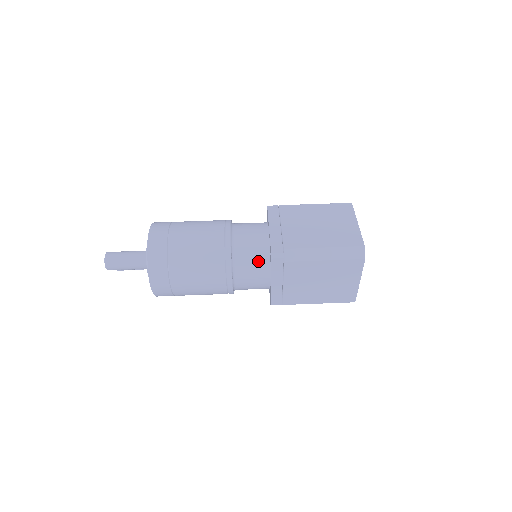
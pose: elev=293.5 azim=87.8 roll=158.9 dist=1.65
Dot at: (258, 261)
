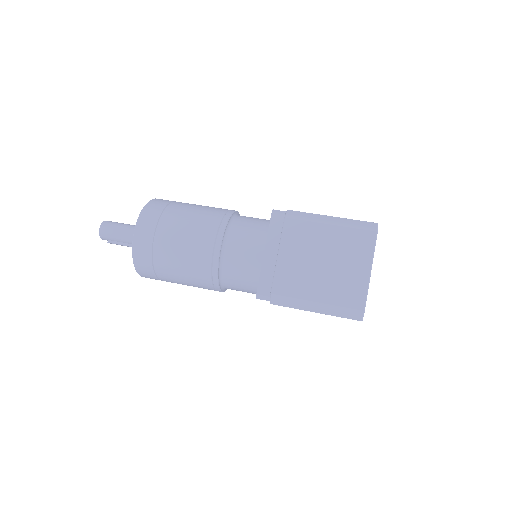
Dot at: (257, 229)
